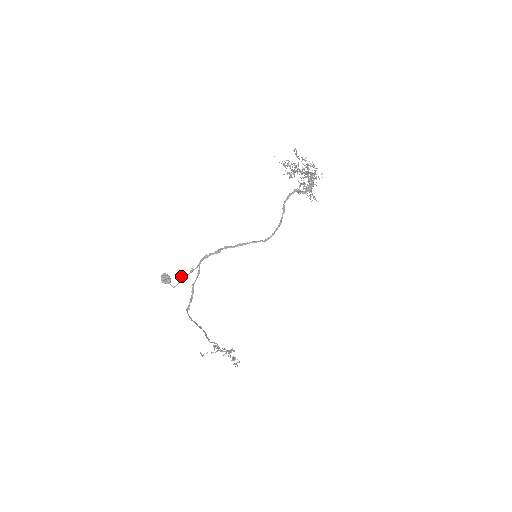
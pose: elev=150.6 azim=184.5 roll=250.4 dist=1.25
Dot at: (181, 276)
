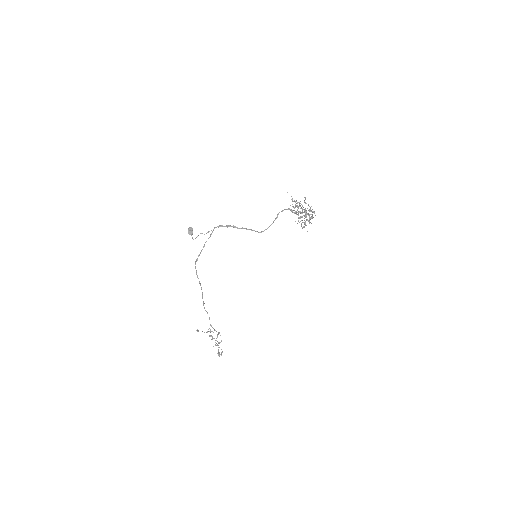
Dot at: (200, 233)
